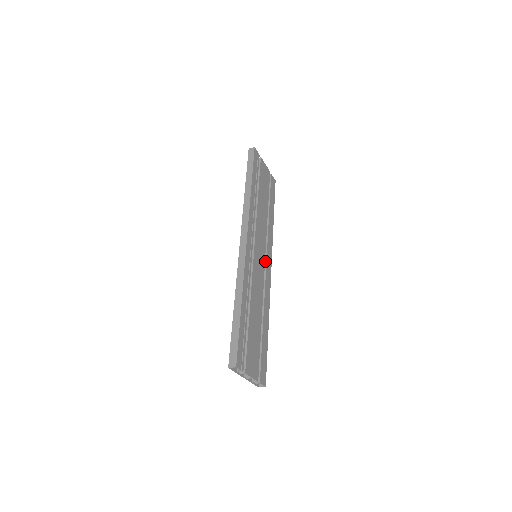
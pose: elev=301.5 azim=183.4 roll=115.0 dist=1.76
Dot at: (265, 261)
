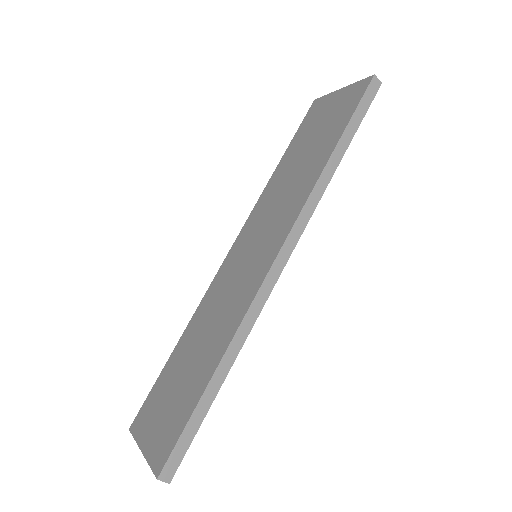
Dot at: occluded
